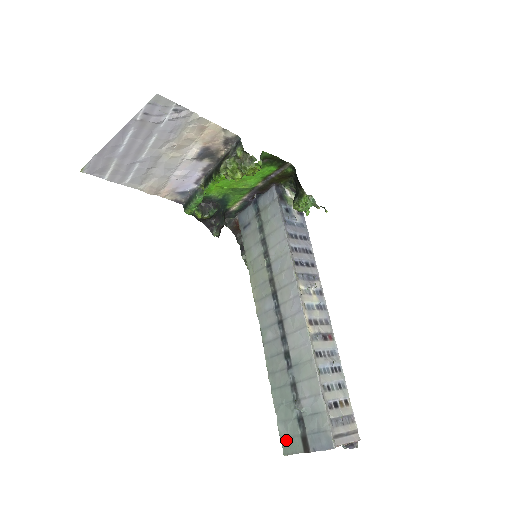
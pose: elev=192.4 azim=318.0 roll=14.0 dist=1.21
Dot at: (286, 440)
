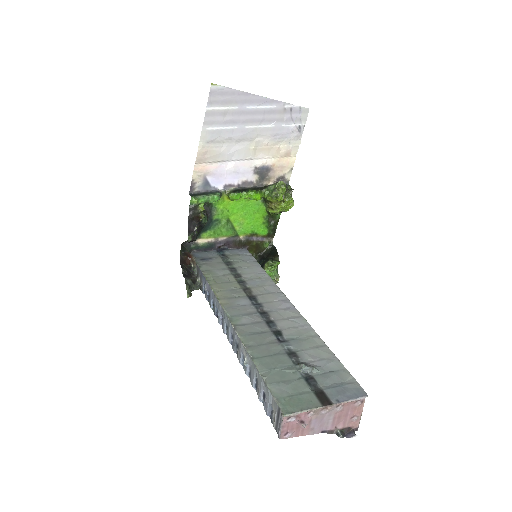
Dot at: (288, 399)
